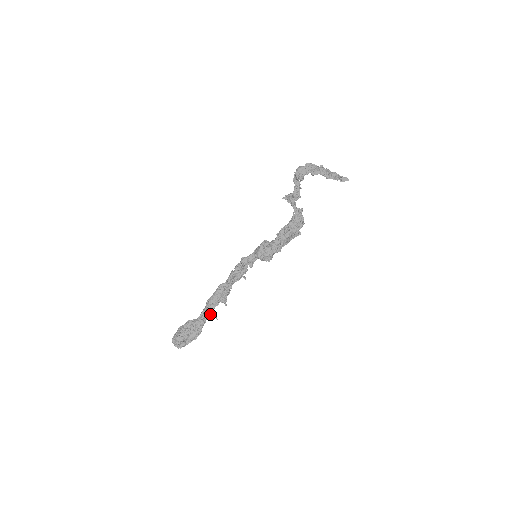
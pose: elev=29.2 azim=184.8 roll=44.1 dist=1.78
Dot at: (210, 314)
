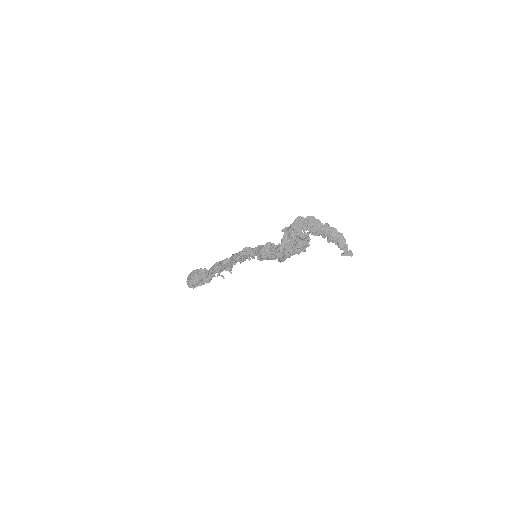
Dot at: occluded
